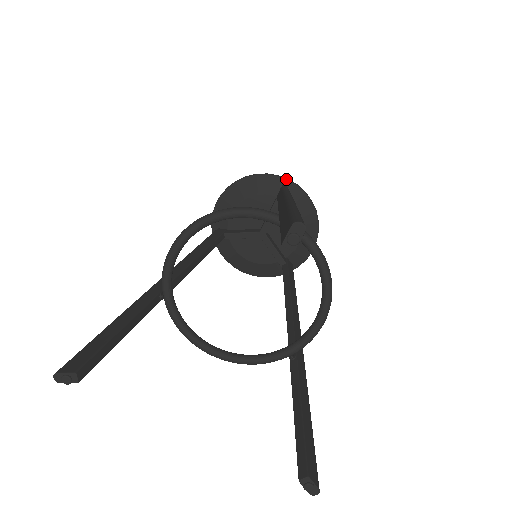
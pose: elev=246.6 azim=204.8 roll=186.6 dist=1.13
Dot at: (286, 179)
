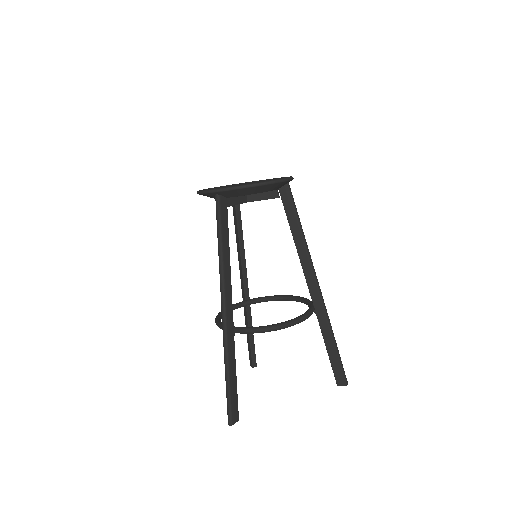
Dot at: occluded
